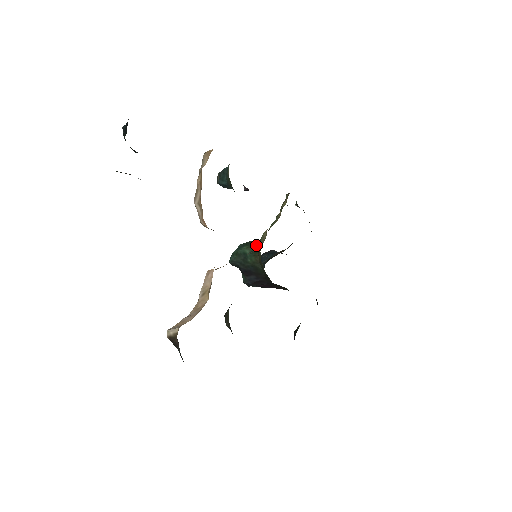
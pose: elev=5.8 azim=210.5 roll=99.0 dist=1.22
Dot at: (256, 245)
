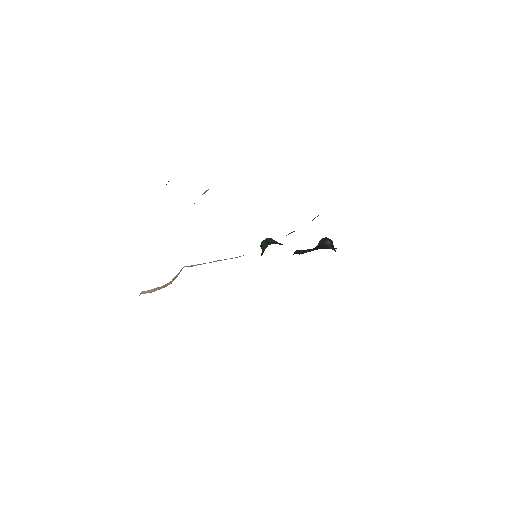
Dot at: (266, 246)
